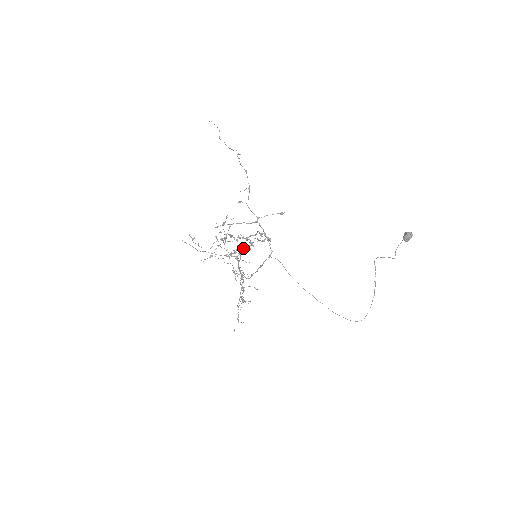
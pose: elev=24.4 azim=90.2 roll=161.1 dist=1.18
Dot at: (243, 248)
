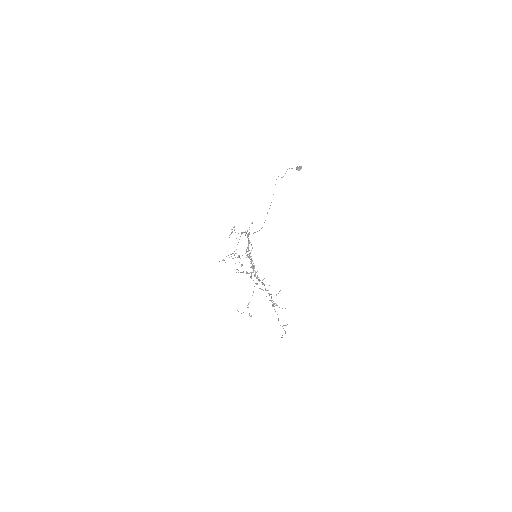
Dot at: occluded
